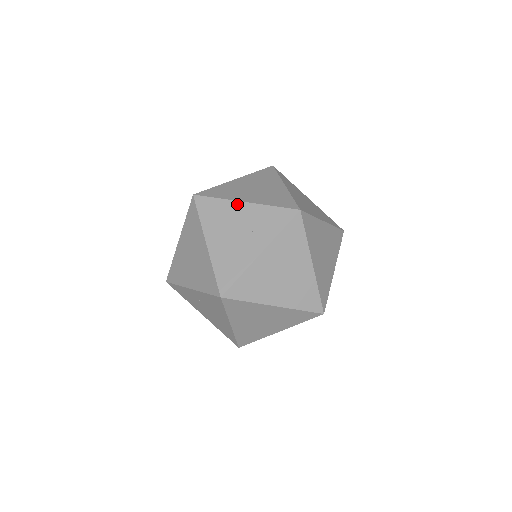
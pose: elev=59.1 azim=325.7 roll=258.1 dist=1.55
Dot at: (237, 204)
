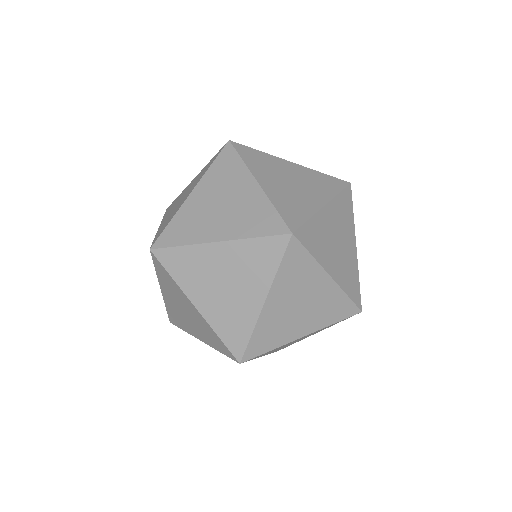
Dot at: occluded
